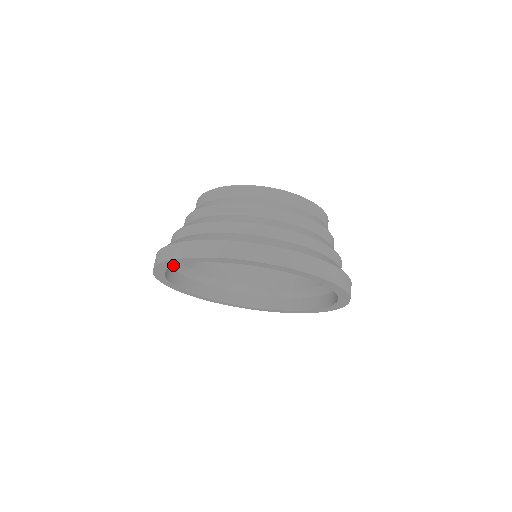
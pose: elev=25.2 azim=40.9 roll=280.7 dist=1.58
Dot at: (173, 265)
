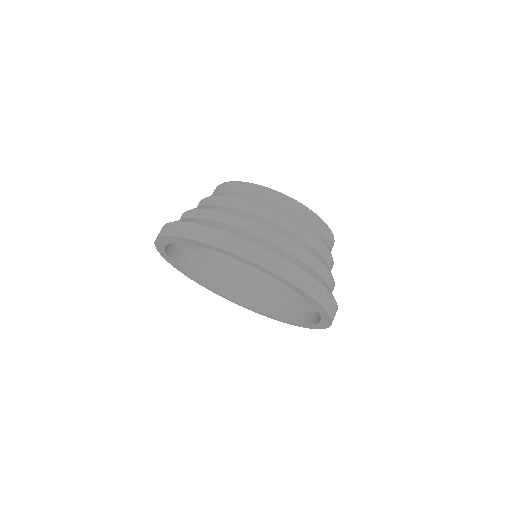
Dot at: (194, 244)
